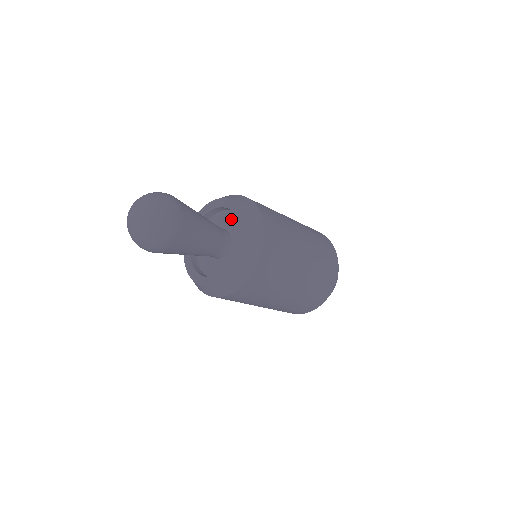
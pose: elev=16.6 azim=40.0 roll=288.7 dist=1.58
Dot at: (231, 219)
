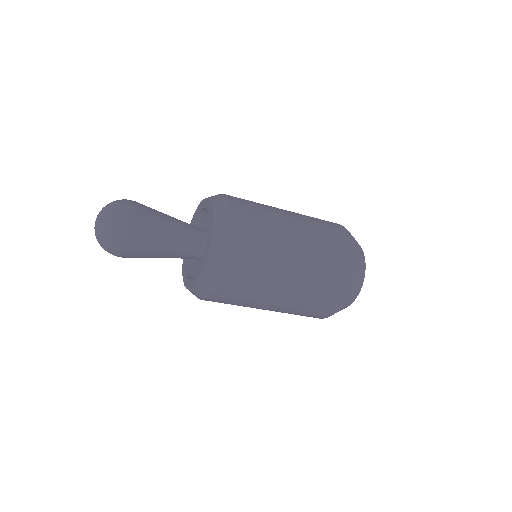
Dot at: (207, 220)
